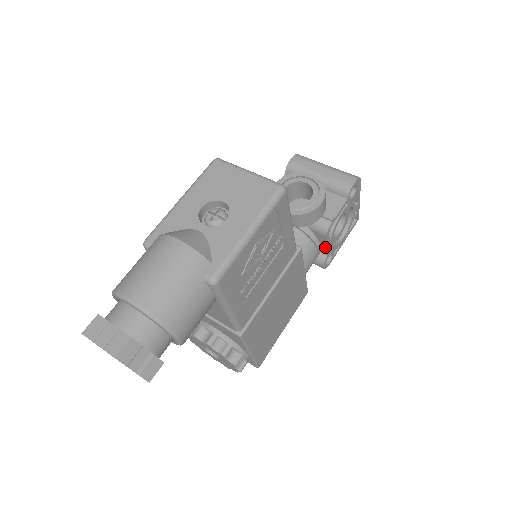
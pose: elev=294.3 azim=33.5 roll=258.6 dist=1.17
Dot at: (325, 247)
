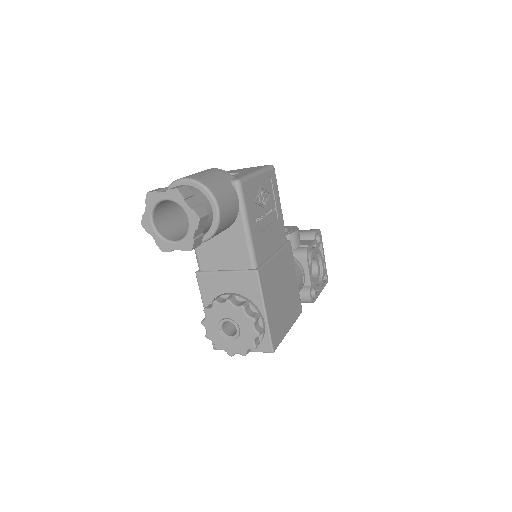
Dot at: (307, 274)
